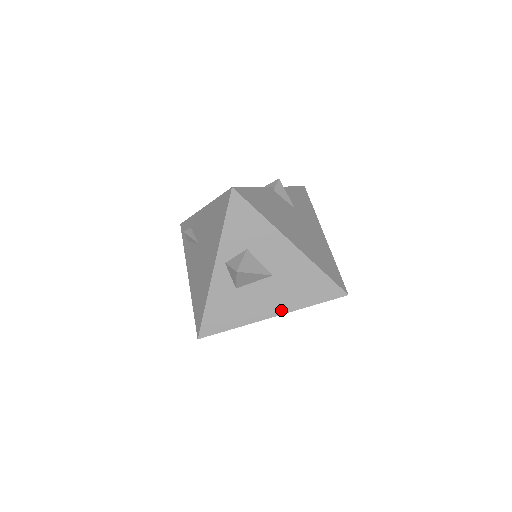
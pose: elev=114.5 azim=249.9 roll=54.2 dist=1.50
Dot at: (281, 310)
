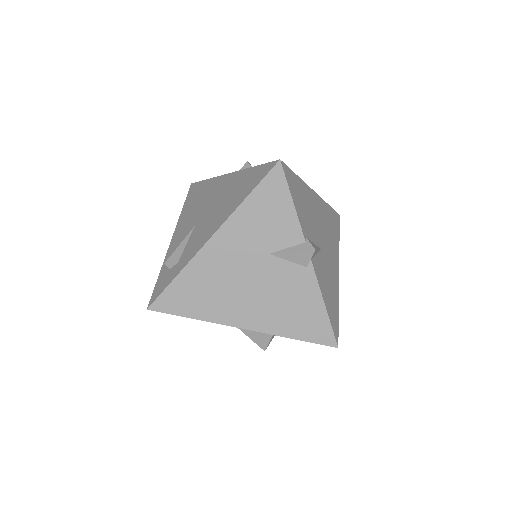
Dot at: occluded
